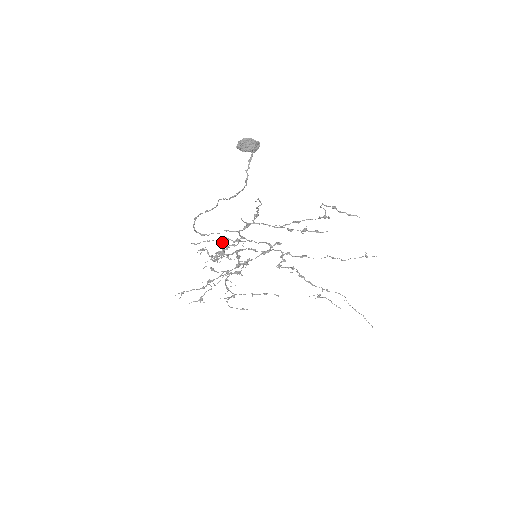
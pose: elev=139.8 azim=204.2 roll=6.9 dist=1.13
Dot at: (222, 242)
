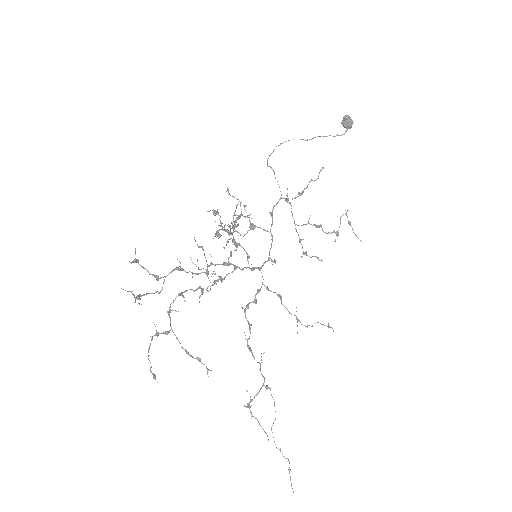
Dot at: (238, 218)
